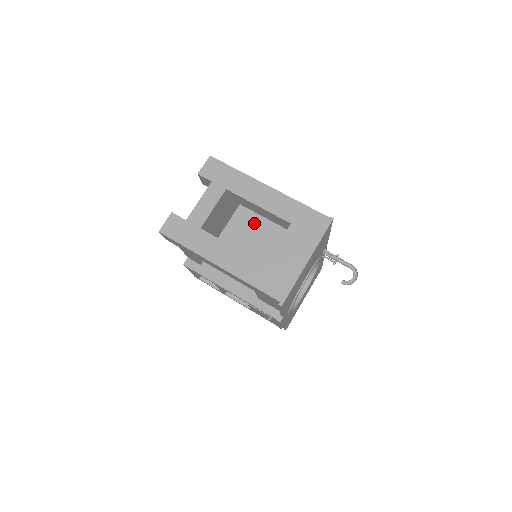
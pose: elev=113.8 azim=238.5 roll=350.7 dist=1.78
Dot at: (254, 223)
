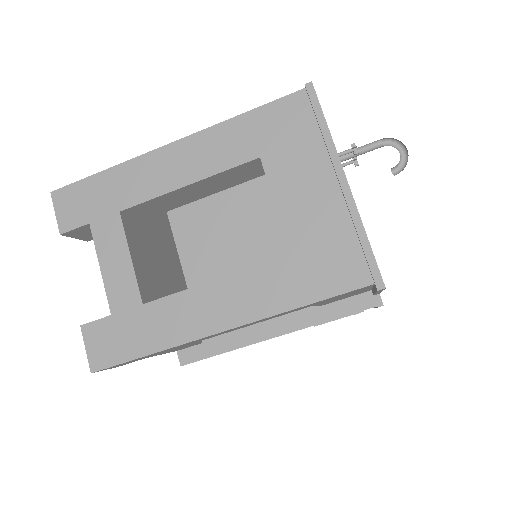
Dot at: (210, 219)
